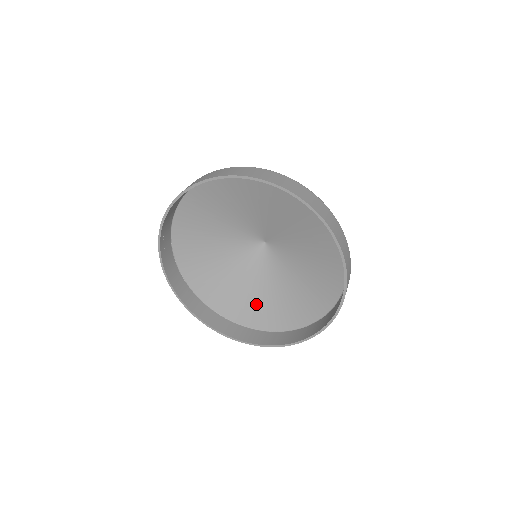
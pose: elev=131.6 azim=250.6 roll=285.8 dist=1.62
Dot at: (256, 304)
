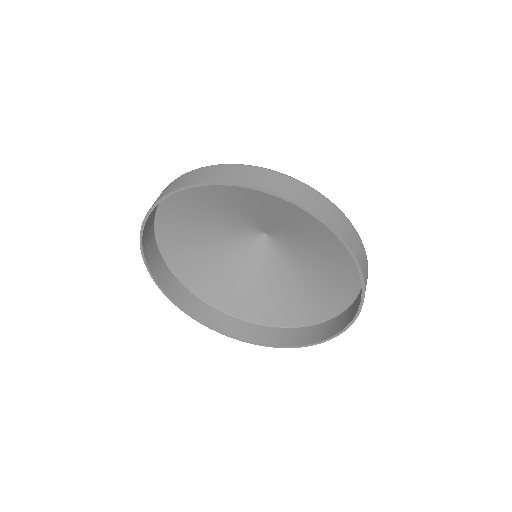
Dot at: (261, 300)
